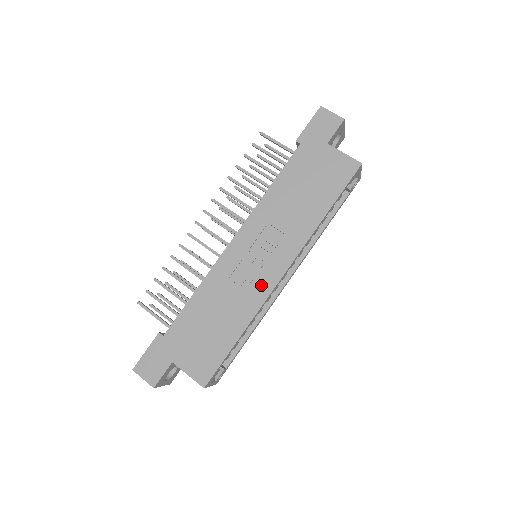
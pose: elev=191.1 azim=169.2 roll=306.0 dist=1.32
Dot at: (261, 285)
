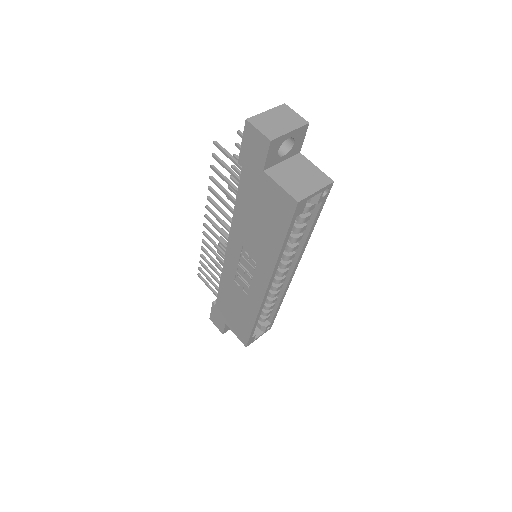
Dot at: (254, 294)
